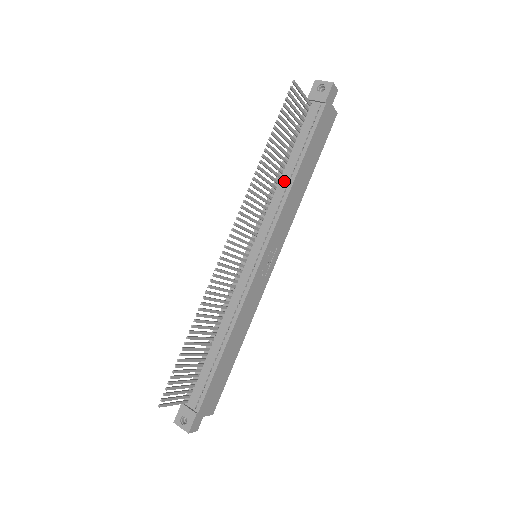
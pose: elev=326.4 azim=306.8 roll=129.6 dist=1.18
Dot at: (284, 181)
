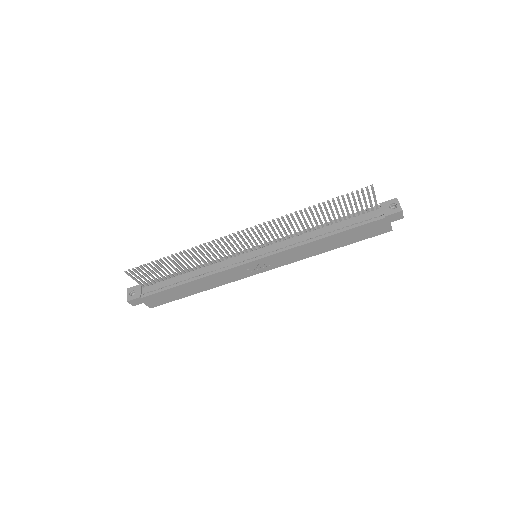
Dot at: (314, 234)
